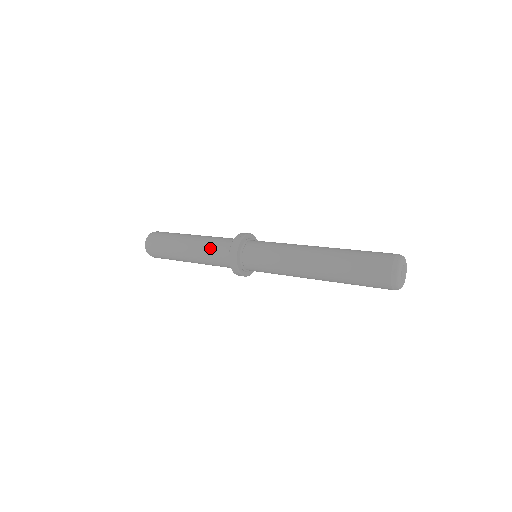
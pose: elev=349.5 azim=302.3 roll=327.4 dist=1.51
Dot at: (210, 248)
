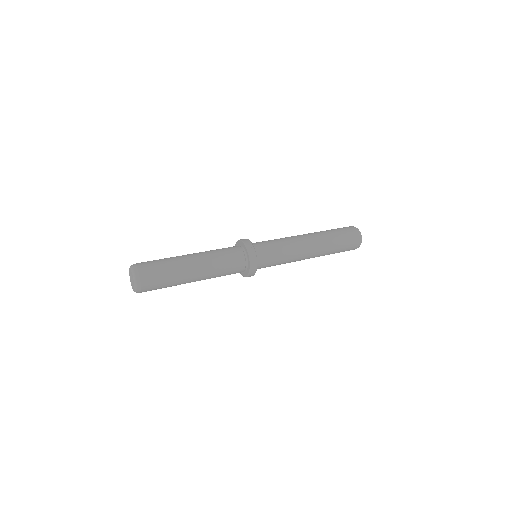
Dot at: (224, 265)
